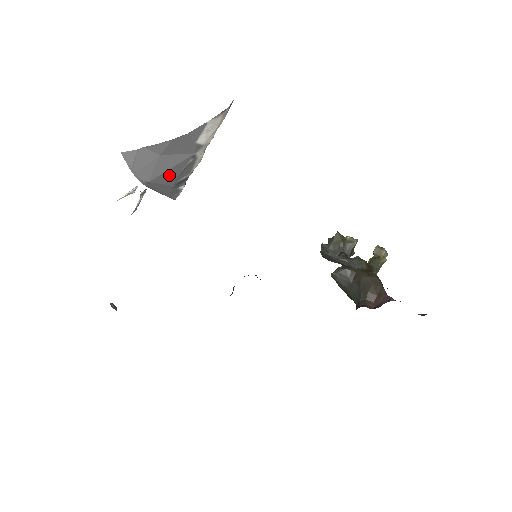
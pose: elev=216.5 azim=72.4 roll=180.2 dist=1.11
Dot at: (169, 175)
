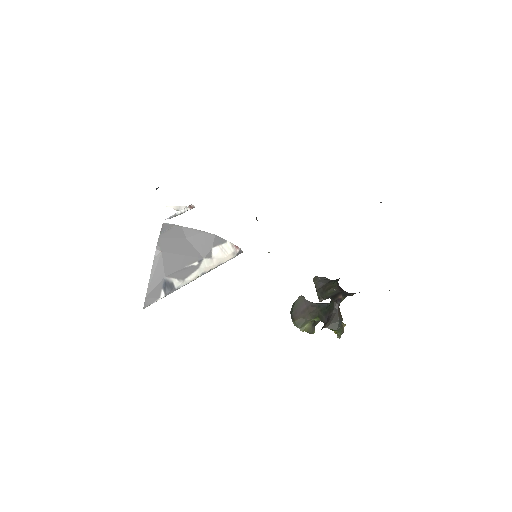
Dot at: (175, 262)
